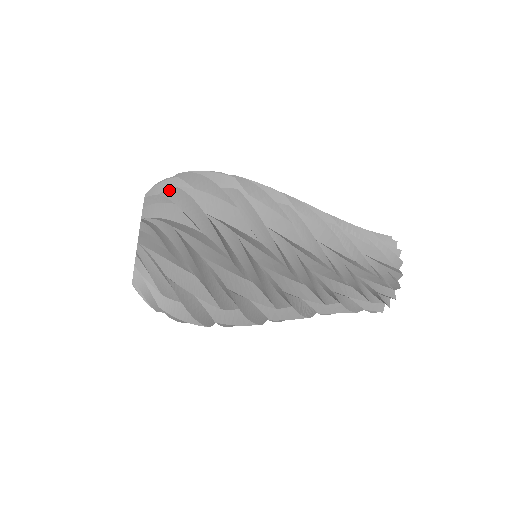
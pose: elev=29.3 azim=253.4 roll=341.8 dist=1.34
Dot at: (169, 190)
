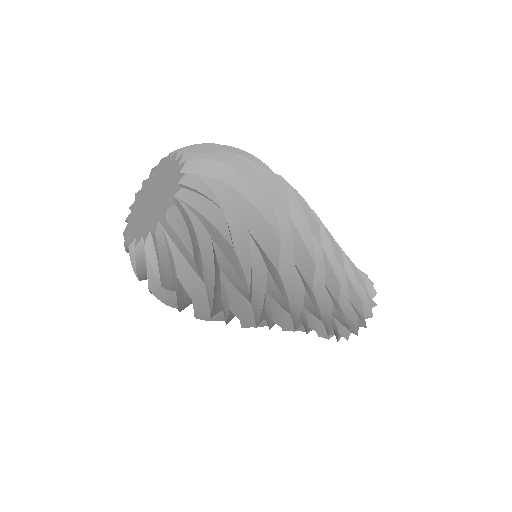
Dot at: occluded
